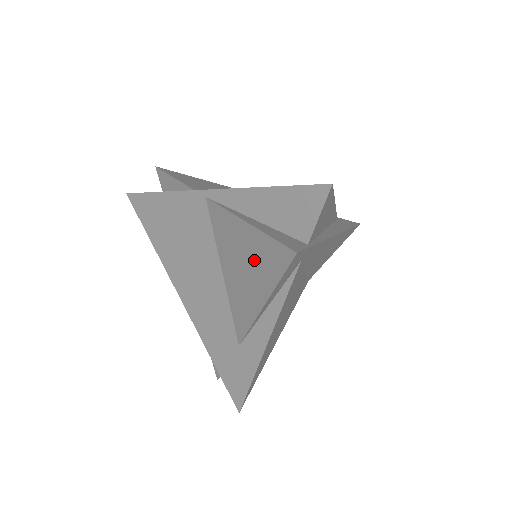
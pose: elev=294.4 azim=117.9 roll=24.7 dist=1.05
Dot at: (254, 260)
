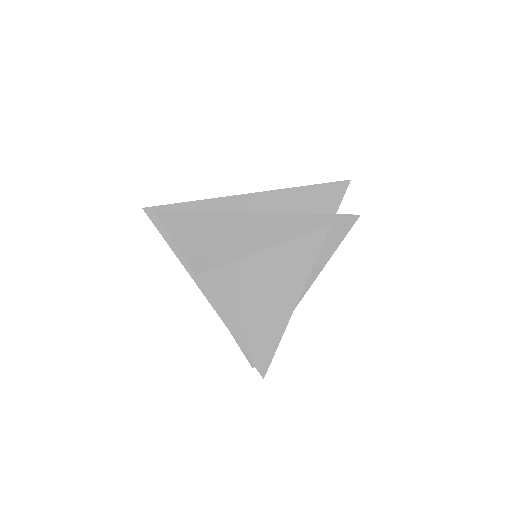
Dot at: occluded
